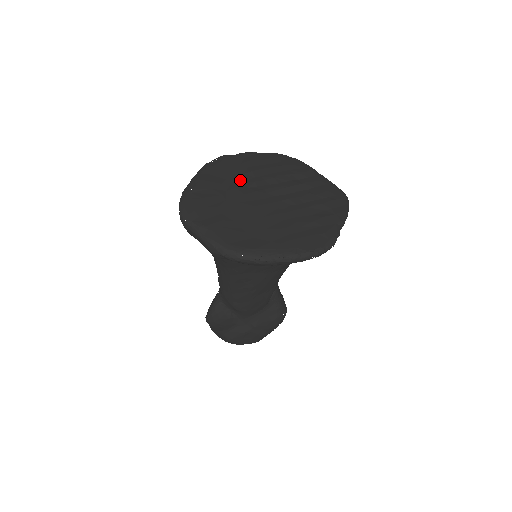
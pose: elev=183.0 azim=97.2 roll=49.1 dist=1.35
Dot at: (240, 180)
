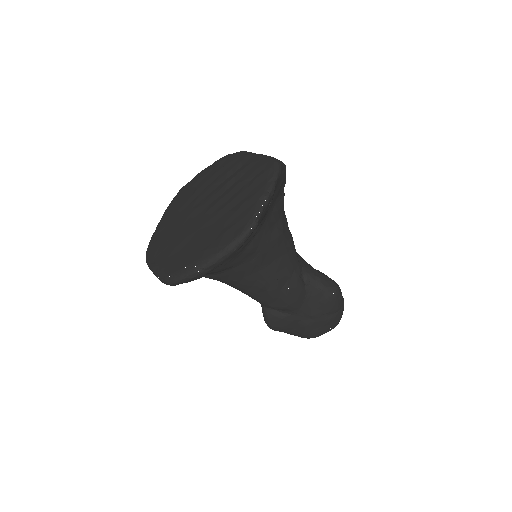
Dot at: (187, 204)
